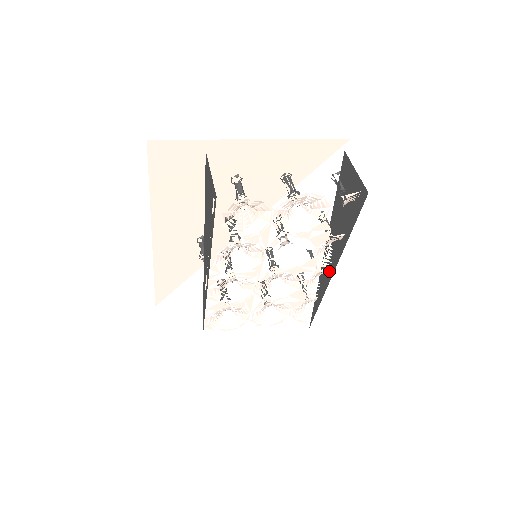
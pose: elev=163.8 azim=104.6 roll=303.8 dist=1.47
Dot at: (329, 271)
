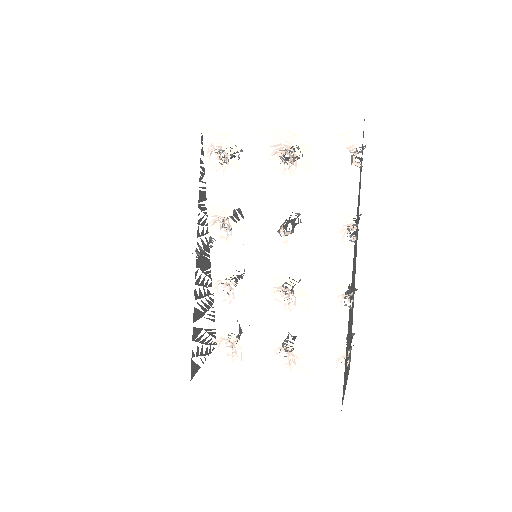
Dot at: occluded
